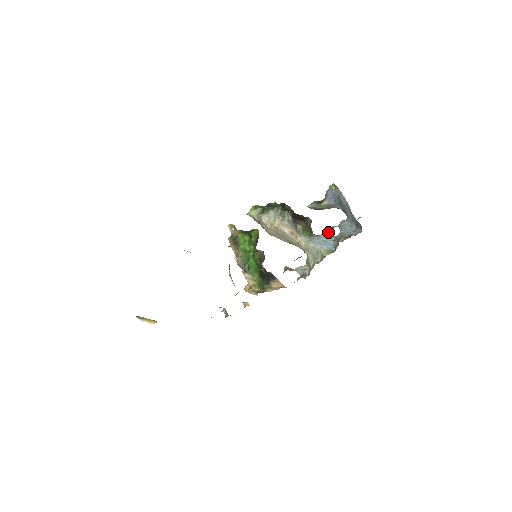
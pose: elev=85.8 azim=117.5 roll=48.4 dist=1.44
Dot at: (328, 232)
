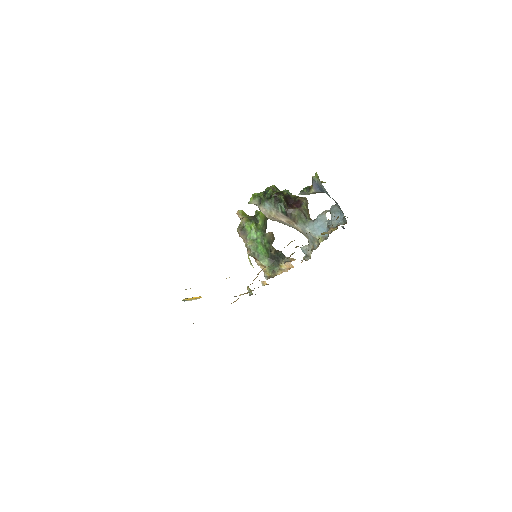
Dot at: (321, 217)
